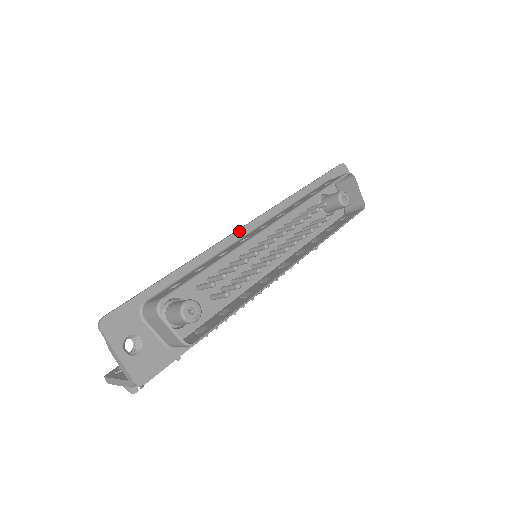
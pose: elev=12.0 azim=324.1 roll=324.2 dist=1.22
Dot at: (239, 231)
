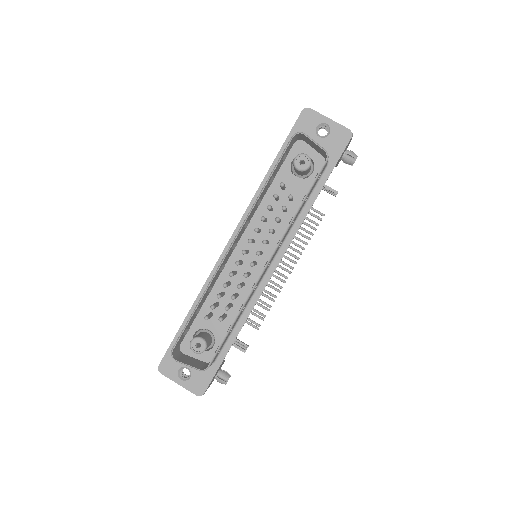
Dot at: (223, 254)
